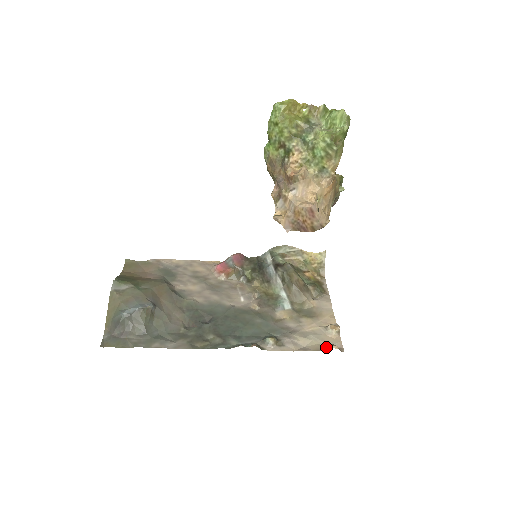
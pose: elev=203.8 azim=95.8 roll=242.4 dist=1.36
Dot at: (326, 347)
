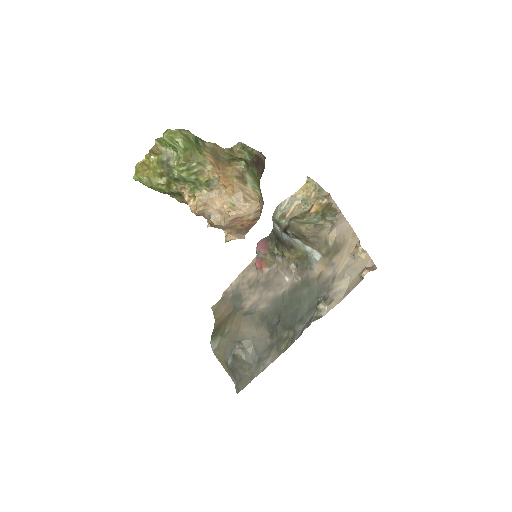
Dot at: (361, 276)
